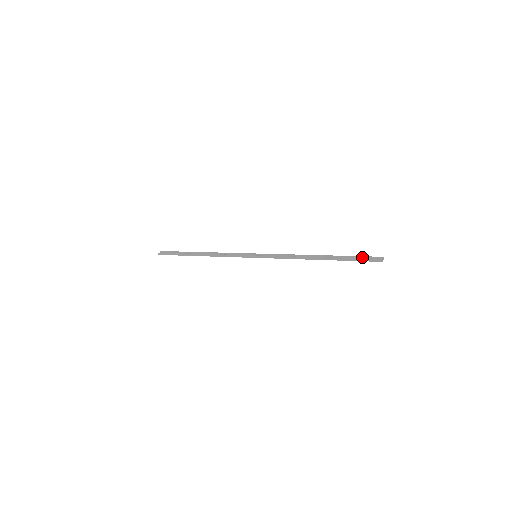
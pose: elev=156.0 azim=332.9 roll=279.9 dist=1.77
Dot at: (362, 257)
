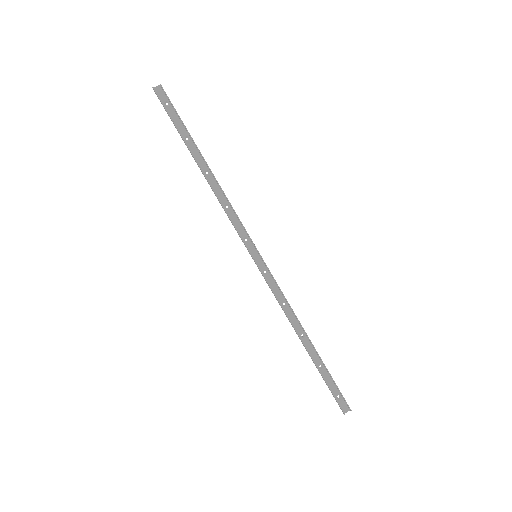
Dot at: (337, 388)
